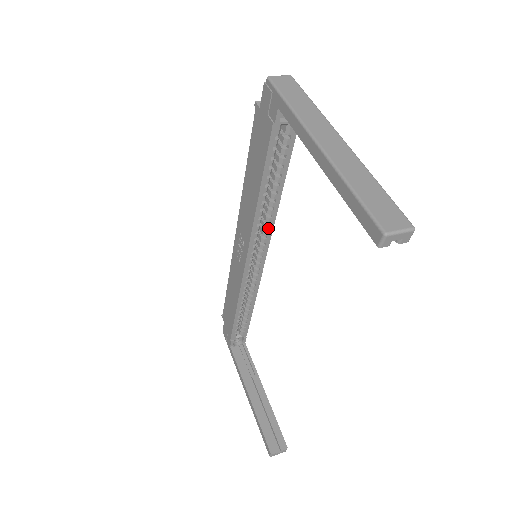
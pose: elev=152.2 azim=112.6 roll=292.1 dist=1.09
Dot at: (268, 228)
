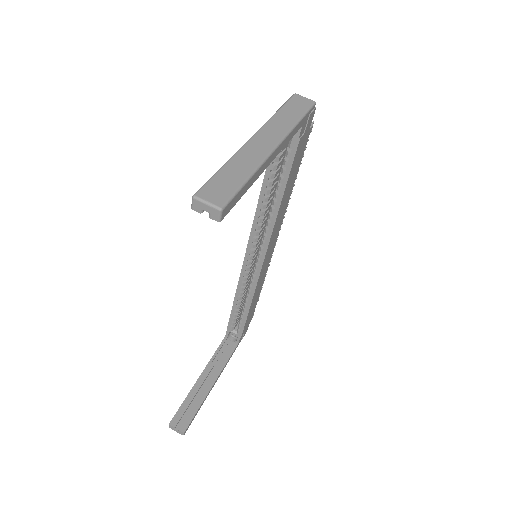
Dot at: (267, 233)
